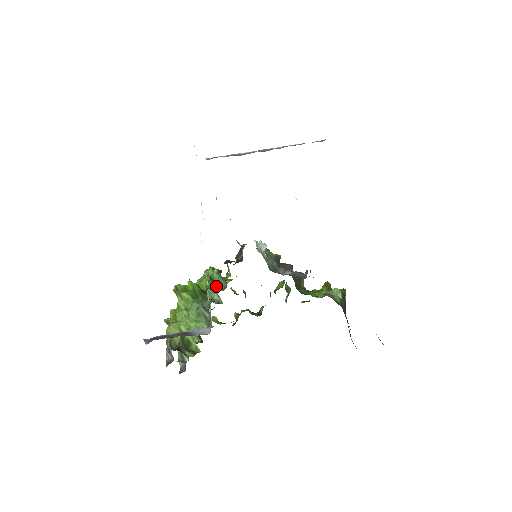
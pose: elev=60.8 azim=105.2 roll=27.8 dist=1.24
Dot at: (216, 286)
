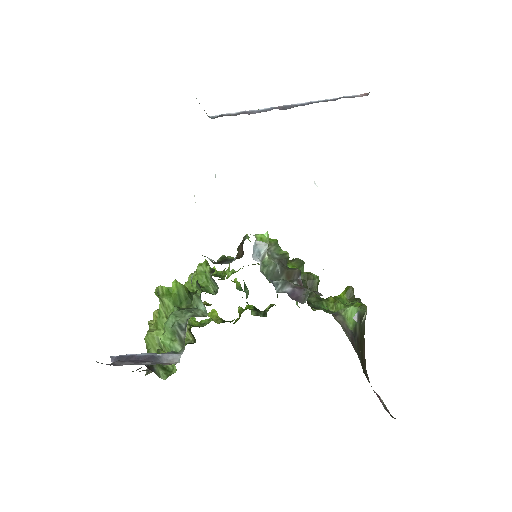
Dot at: (207, 288)
